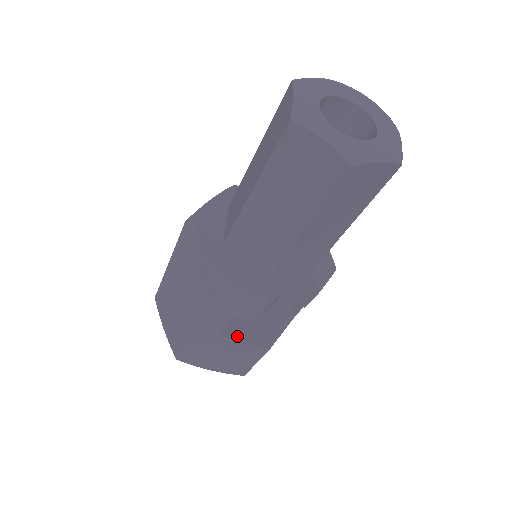
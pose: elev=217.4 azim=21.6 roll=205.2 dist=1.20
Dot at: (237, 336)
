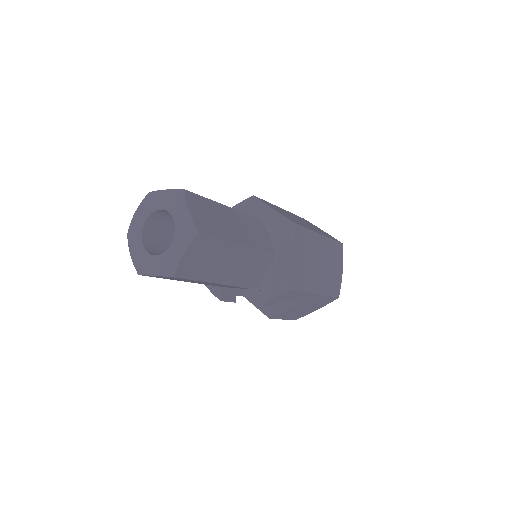
Dot at: (254, 301)
